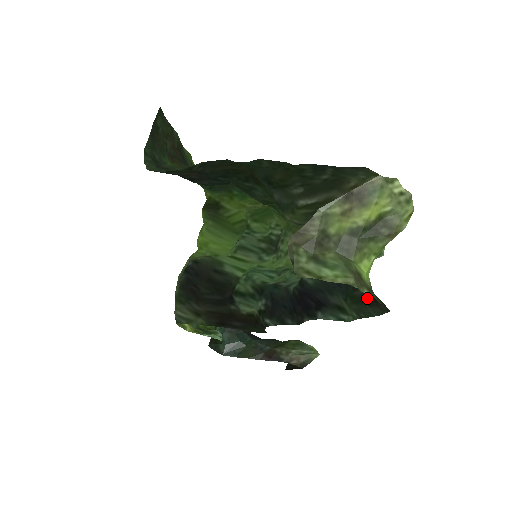
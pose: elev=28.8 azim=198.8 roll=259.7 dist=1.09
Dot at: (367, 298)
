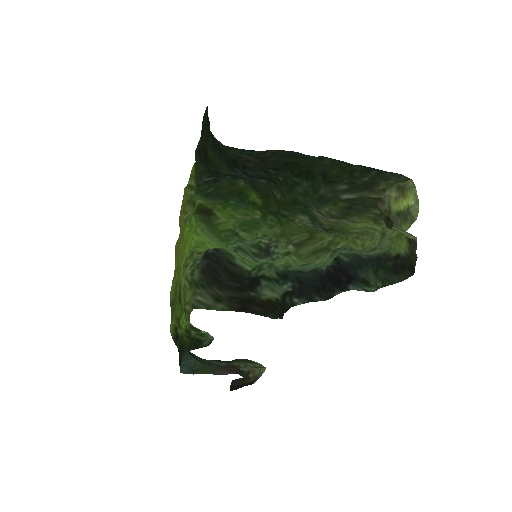
Dot at: (396, 267)
